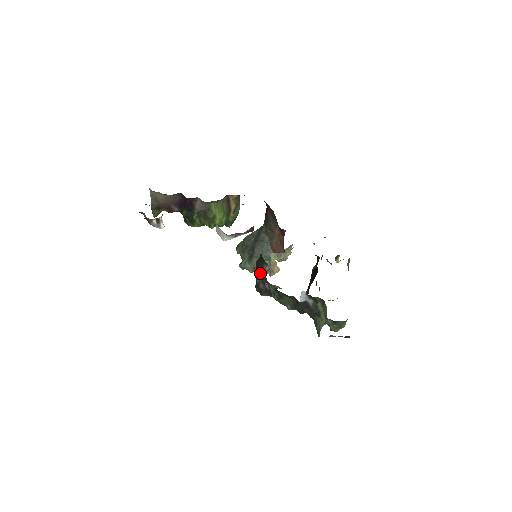
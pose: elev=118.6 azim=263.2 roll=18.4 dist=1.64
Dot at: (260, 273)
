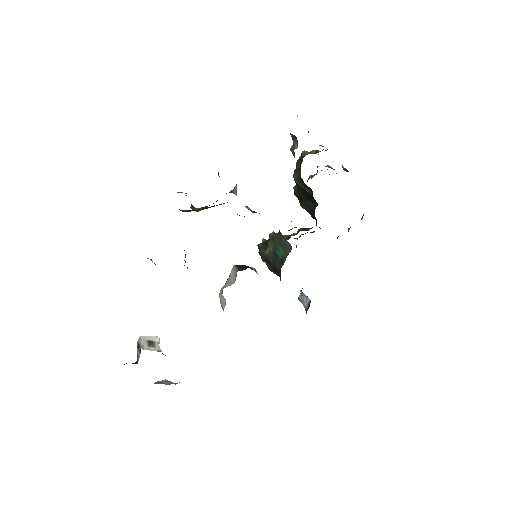
Dot at: occluded
